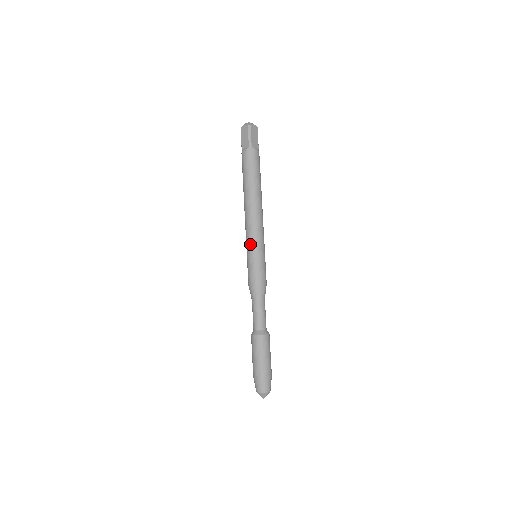
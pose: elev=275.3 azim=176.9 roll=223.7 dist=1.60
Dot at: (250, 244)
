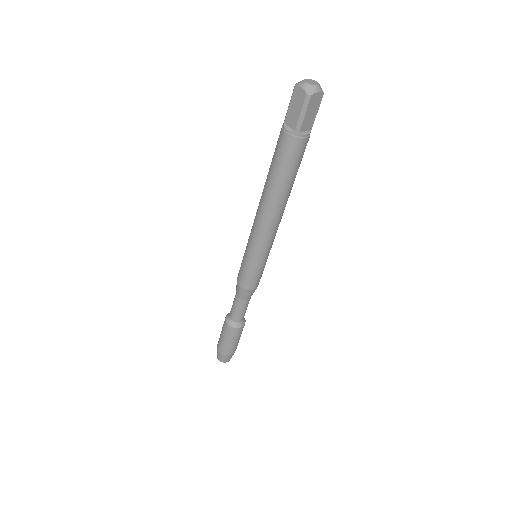
Dot at: (251, 249)
